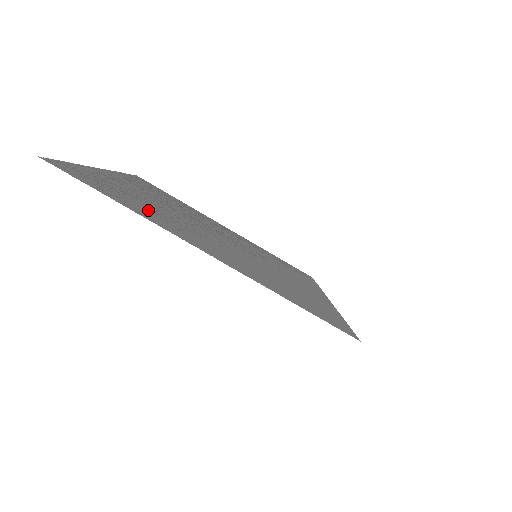
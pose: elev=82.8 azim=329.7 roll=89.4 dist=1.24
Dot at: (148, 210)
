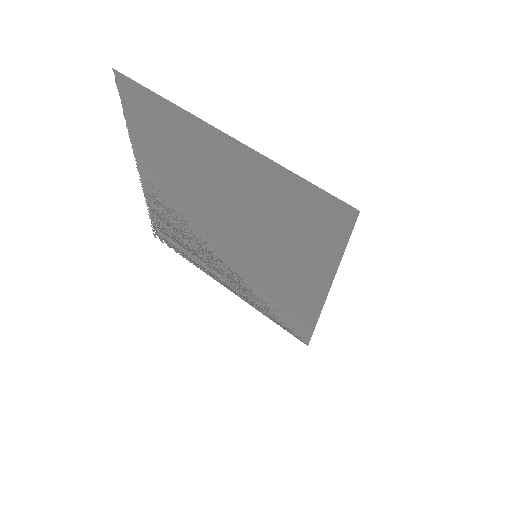
Dot at: (177, 138)
